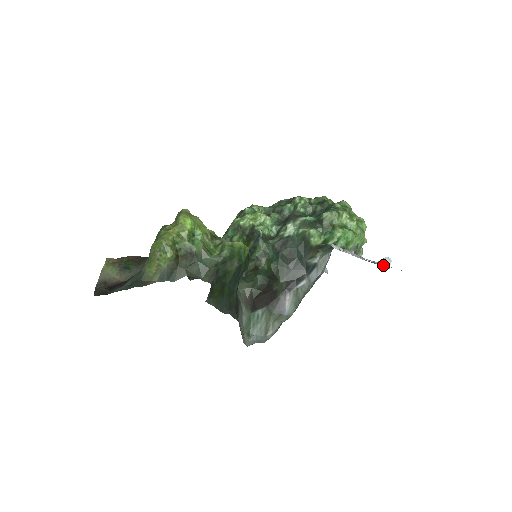
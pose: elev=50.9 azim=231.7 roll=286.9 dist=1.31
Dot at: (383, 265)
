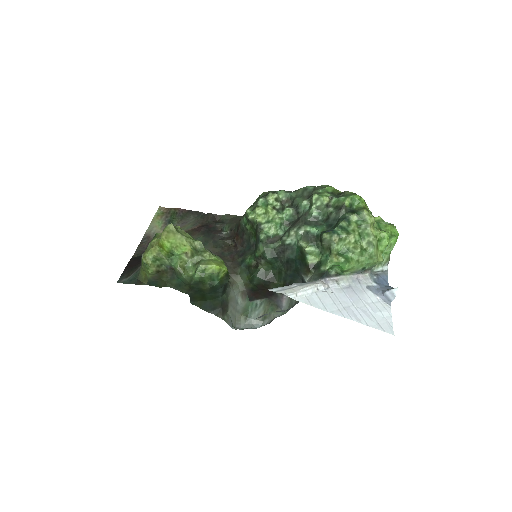
Dot at: (385, 298)
